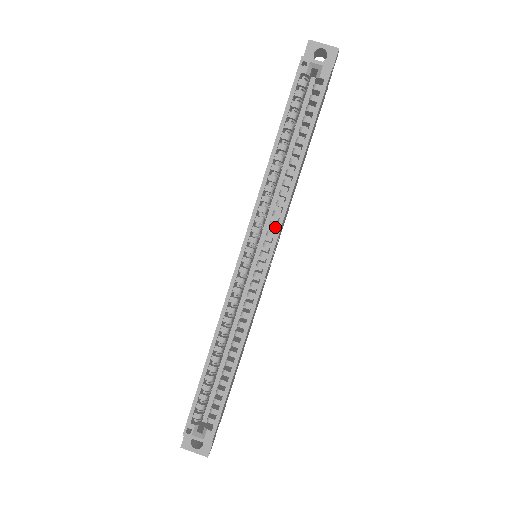
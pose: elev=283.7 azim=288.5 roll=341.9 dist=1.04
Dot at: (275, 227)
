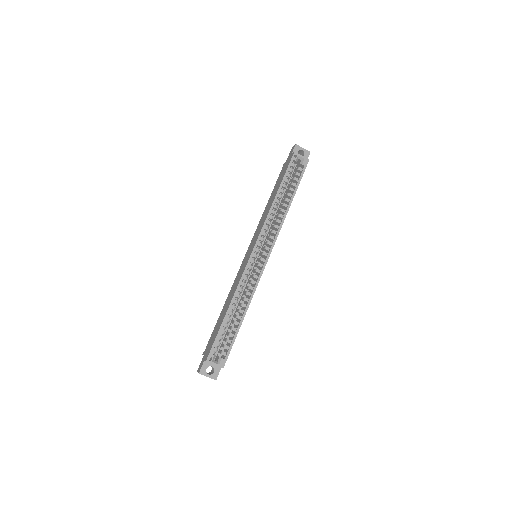
Dot at: (273, 239)
